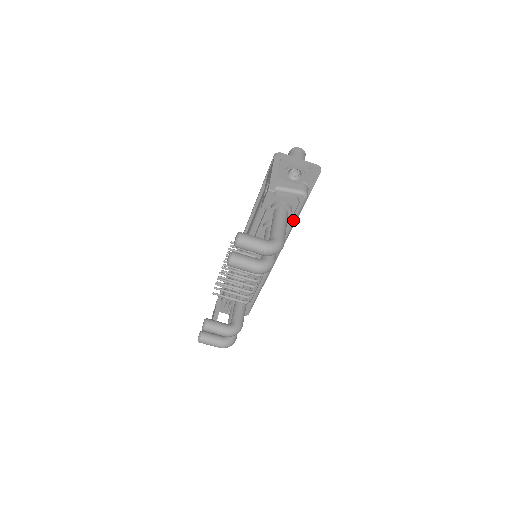
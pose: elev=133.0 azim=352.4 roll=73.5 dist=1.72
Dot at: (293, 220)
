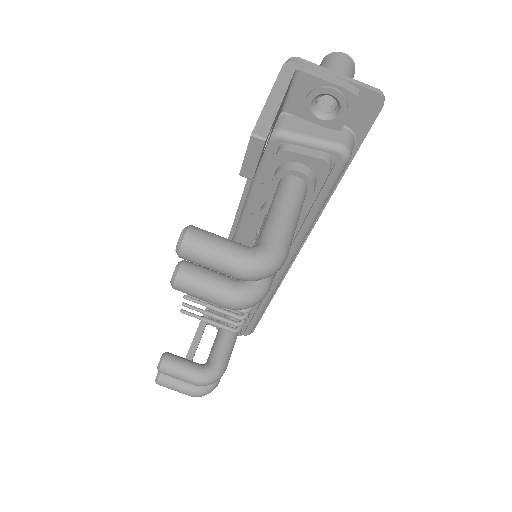
Dot at: (319, 202)
